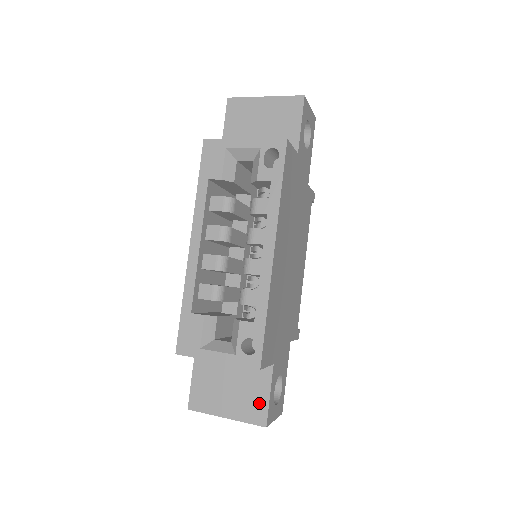
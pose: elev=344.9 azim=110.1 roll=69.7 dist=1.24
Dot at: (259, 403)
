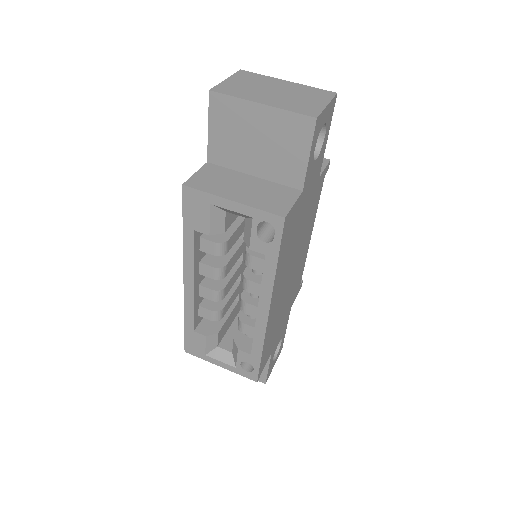
Dot at: occluded
